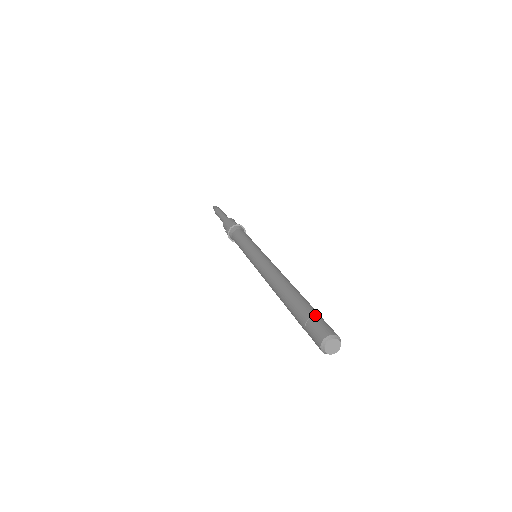
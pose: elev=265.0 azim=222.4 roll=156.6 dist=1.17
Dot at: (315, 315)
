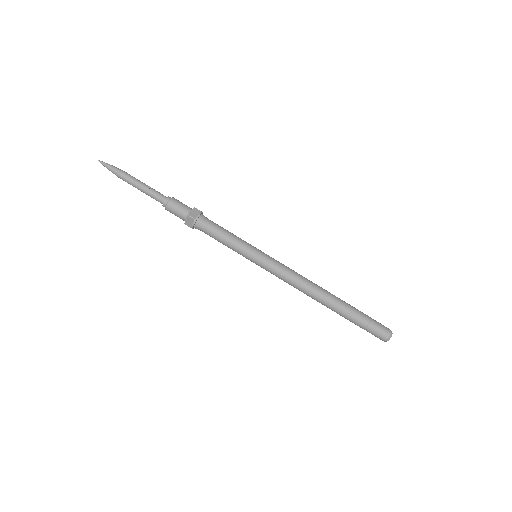
Dot at: (368, 324)
